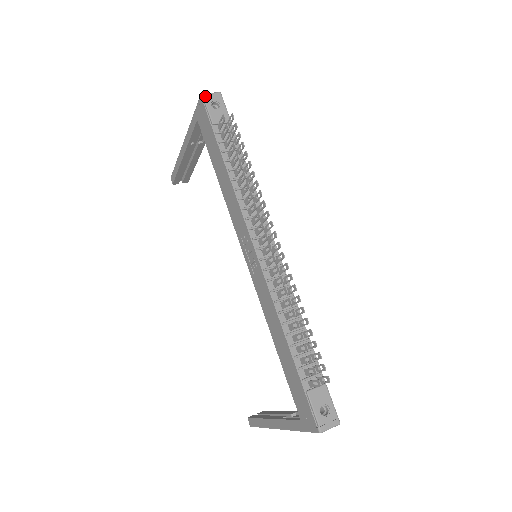
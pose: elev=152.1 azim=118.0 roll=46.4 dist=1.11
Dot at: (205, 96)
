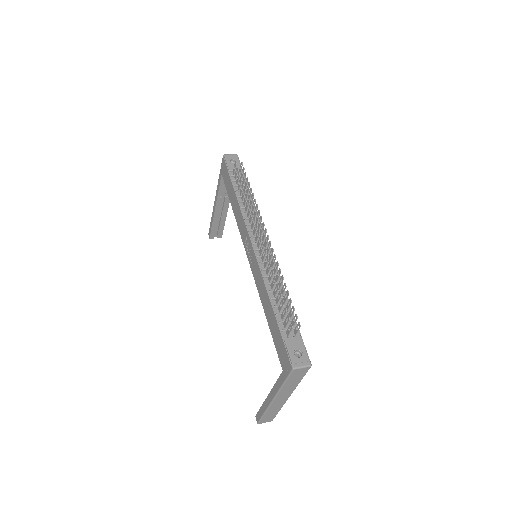
Dot at: (226, 156)
